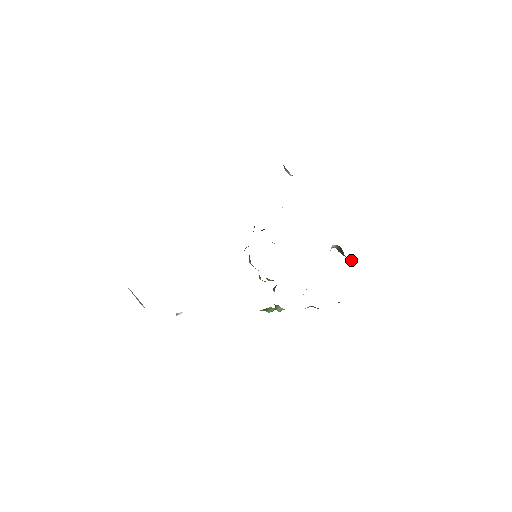
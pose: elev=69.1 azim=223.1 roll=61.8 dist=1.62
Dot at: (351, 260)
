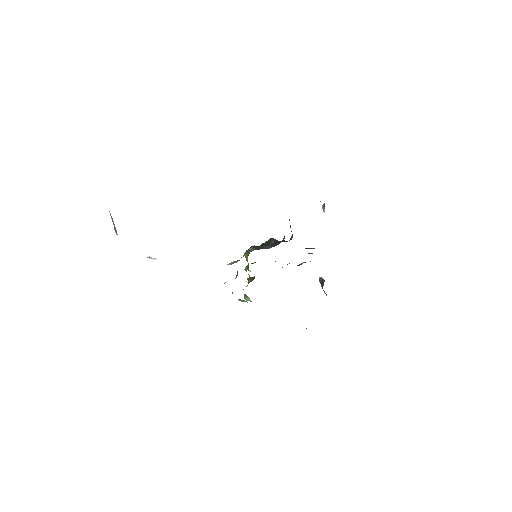
Dot at: occluded
